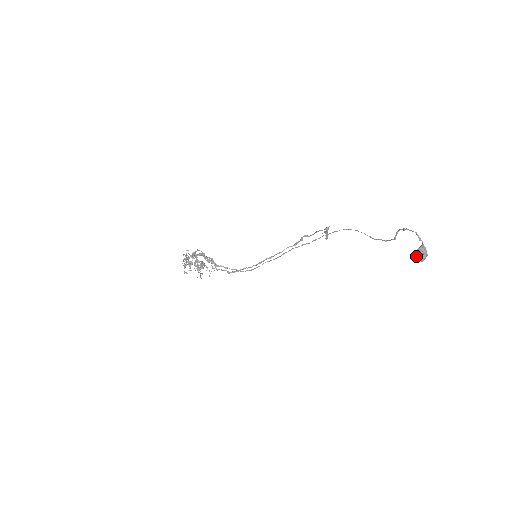
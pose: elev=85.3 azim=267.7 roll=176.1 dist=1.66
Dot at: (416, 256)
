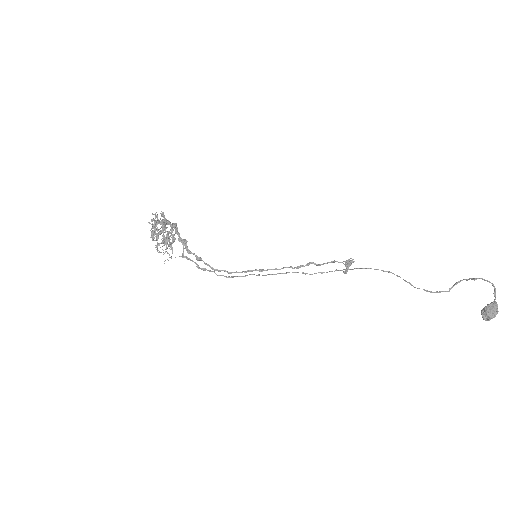
Dot at: (487, 311)
